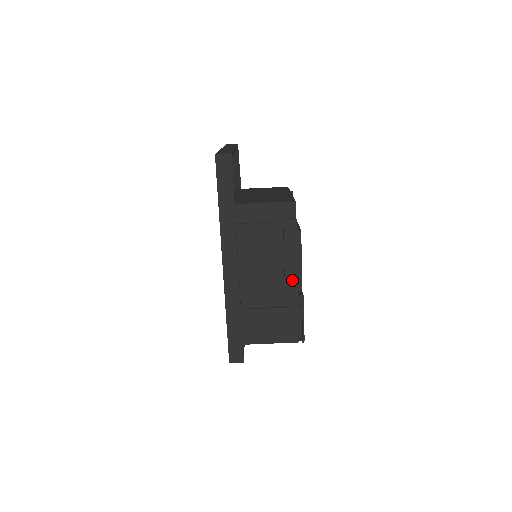
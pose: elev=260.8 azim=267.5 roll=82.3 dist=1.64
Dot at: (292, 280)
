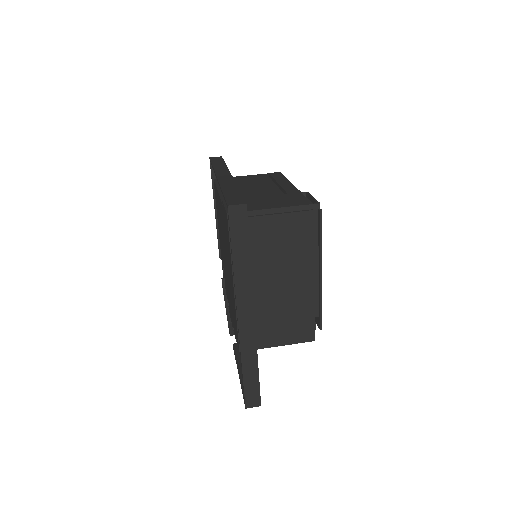
Dot at: (288, 186)
